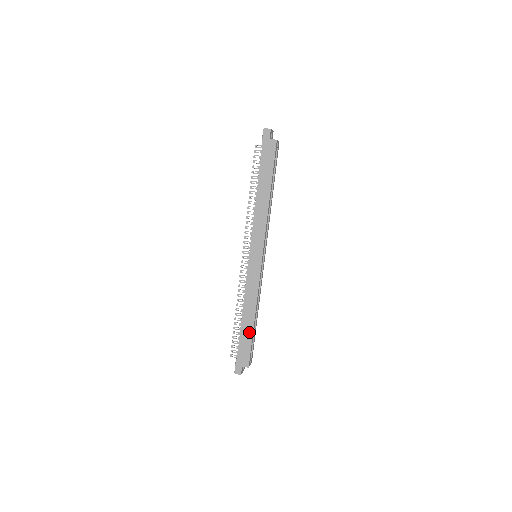
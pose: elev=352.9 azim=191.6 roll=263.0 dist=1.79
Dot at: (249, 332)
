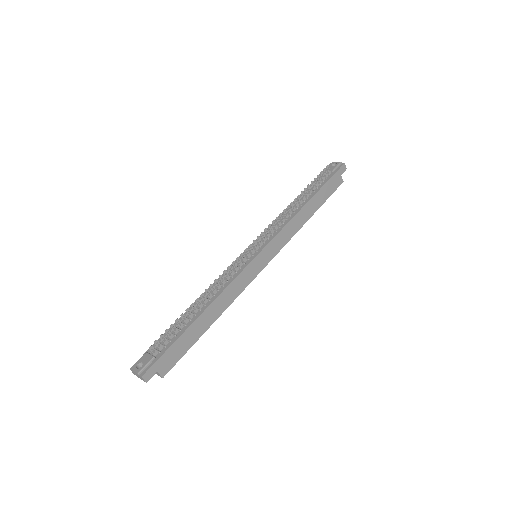
Dot at: (198, 333)
